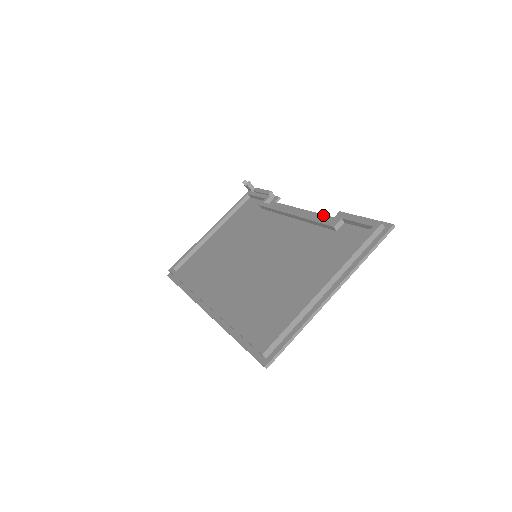
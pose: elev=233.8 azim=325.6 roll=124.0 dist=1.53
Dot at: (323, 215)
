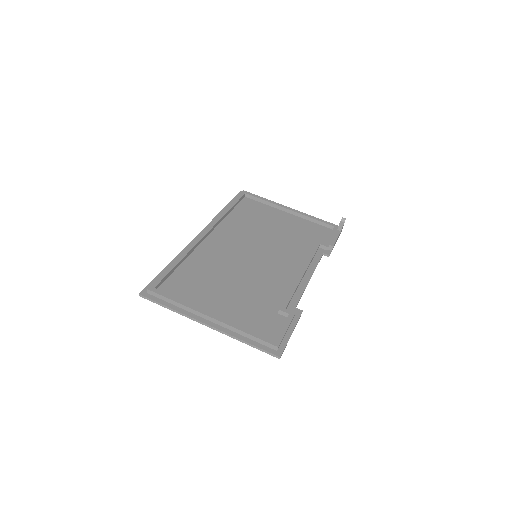
Dot at: (300, 298)
